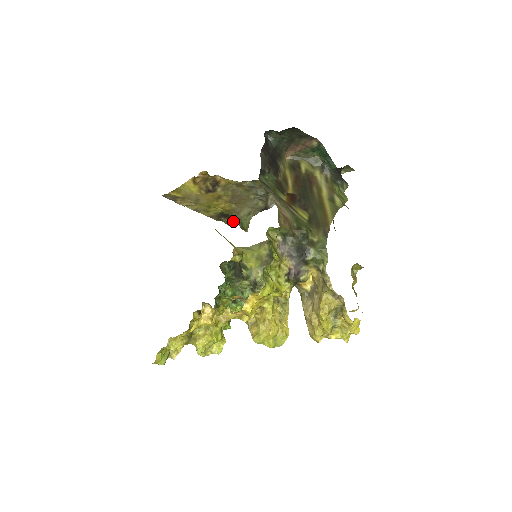
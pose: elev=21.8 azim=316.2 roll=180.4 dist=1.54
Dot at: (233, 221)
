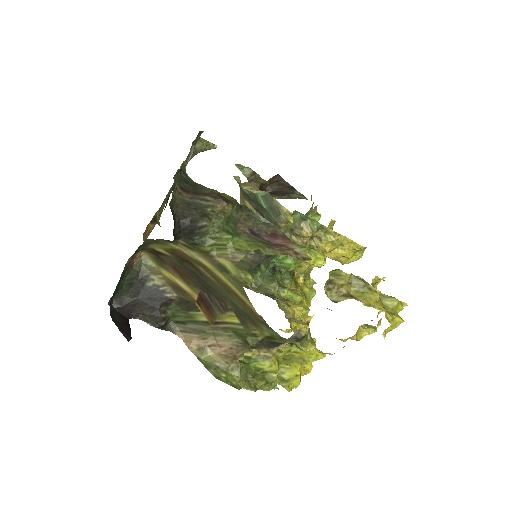
Dot at: (196, 137)
